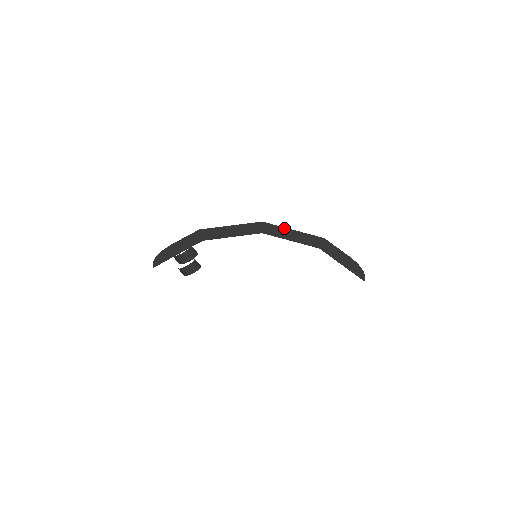
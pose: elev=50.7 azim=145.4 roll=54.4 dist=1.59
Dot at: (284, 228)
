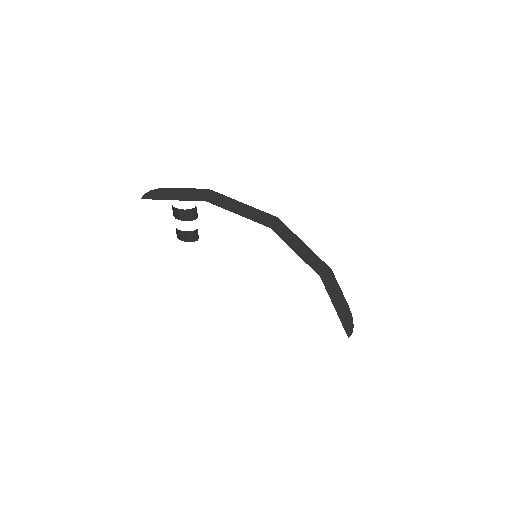
Dot at: (296, 236)
